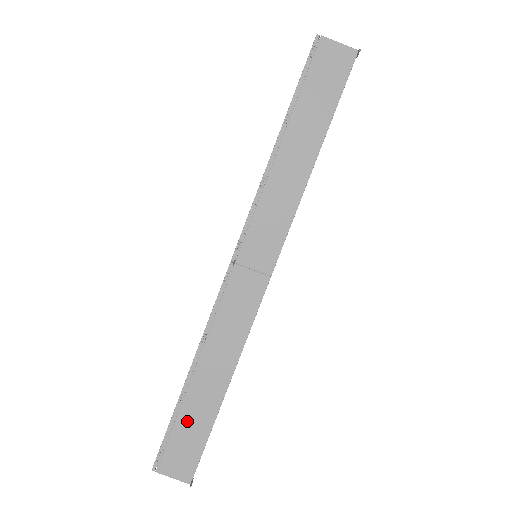
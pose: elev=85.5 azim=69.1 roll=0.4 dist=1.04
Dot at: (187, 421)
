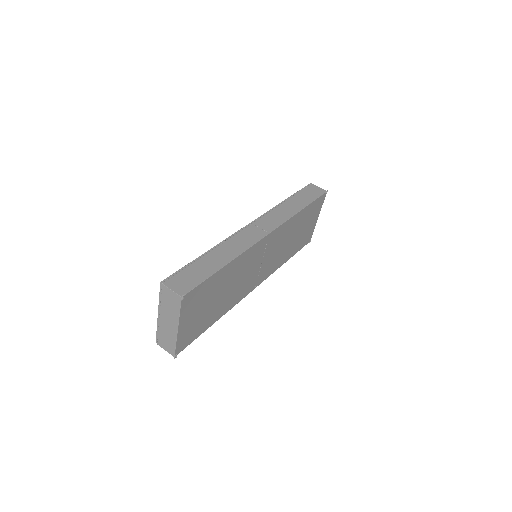
Dot at: (197, 268)
